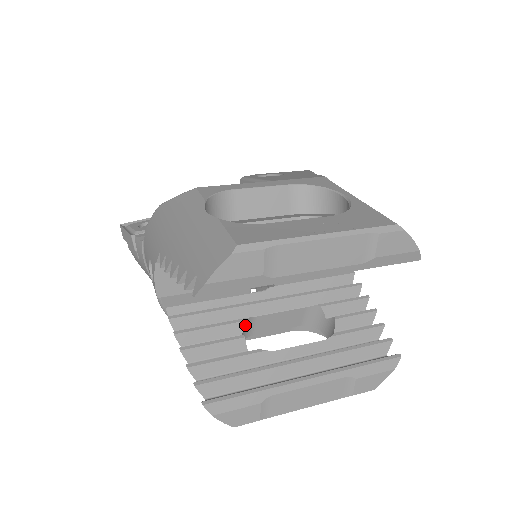
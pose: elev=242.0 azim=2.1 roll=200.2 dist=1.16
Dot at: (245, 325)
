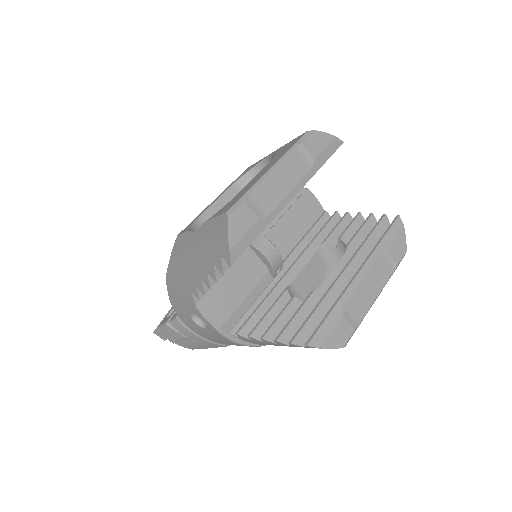
Dot at: (289, 294)
